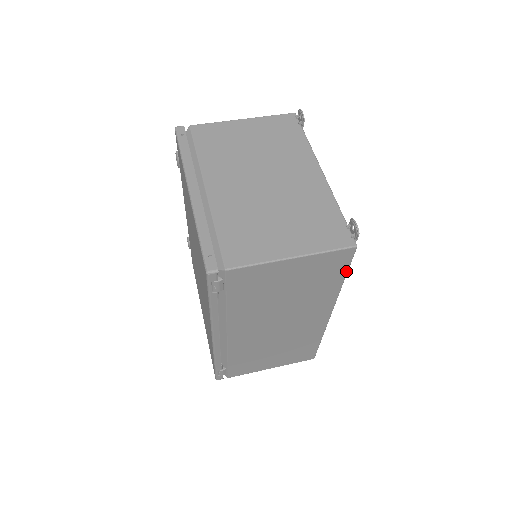
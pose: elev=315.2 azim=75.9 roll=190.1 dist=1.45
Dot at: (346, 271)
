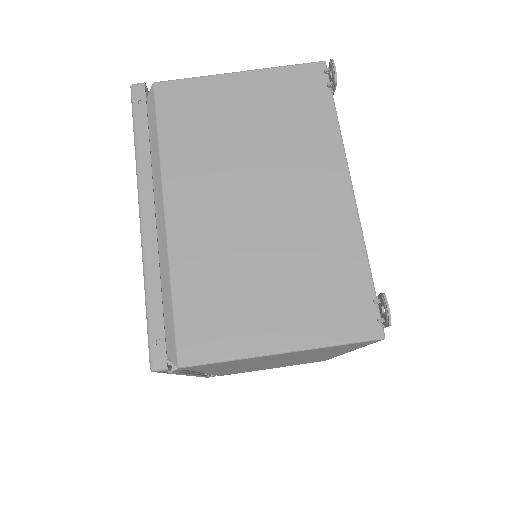
Dot at: (366, 345)
